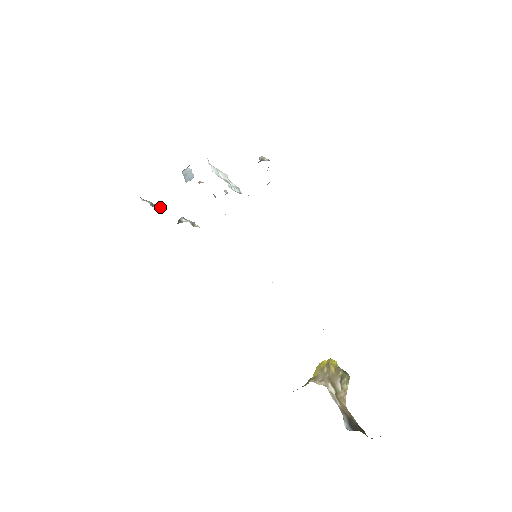
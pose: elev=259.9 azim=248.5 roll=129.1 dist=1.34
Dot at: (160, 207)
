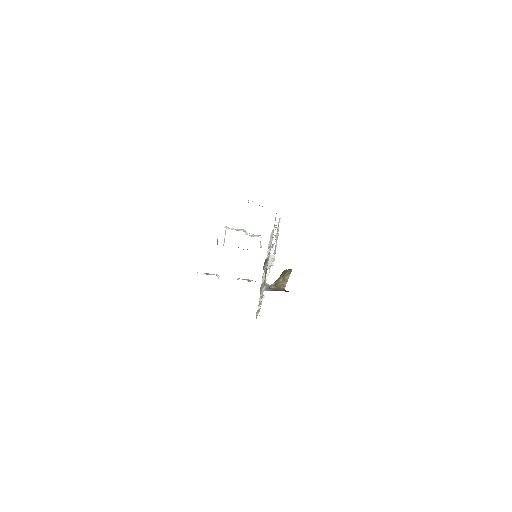
Dot at: occluded
